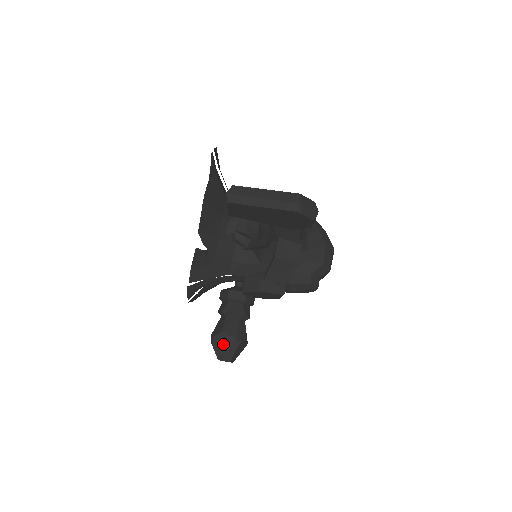
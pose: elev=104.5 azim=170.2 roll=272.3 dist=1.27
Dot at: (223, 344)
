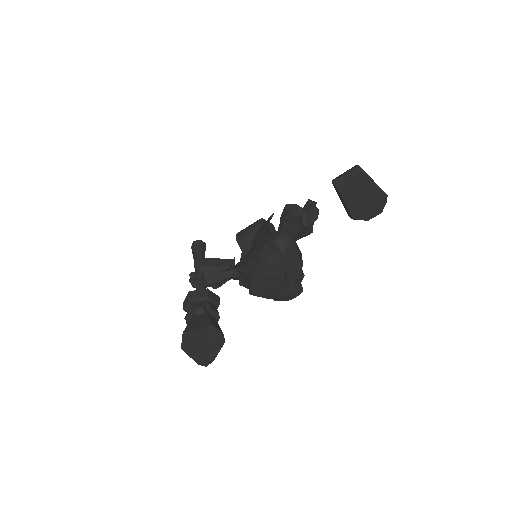
Dot at: (211, 338)
